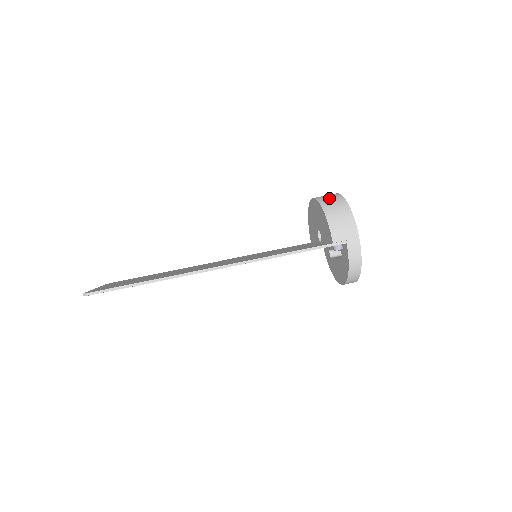
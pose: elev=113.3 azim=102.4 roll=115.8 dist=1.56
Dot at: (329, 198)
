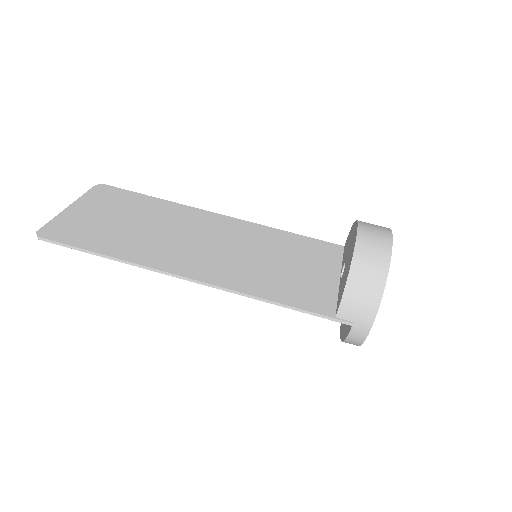
Dot at: (371, 252)
